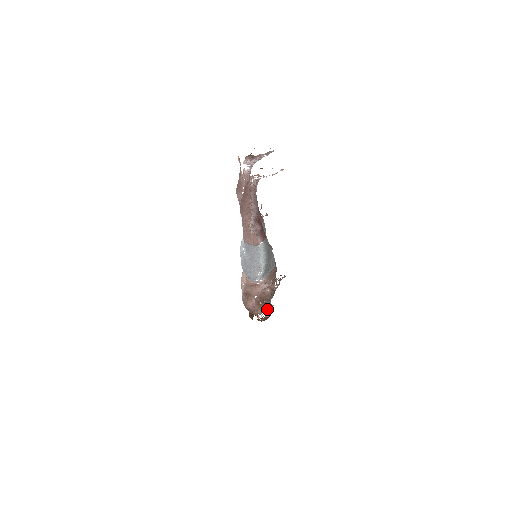
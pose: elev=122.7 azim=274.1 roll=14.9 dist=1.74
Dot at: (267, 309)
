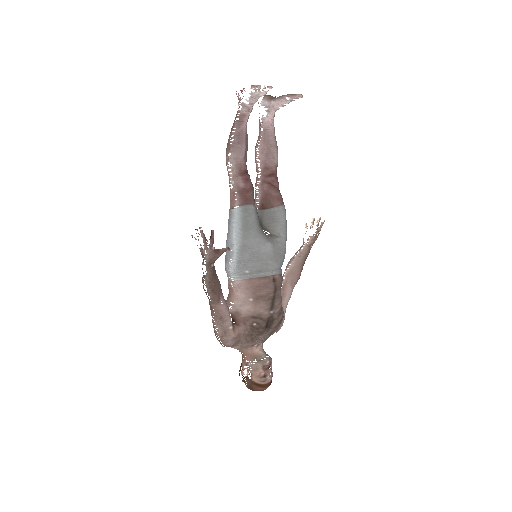
Dot at: (255, 364)
